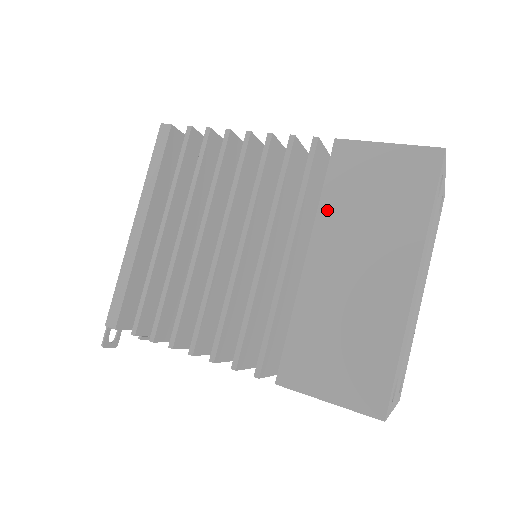
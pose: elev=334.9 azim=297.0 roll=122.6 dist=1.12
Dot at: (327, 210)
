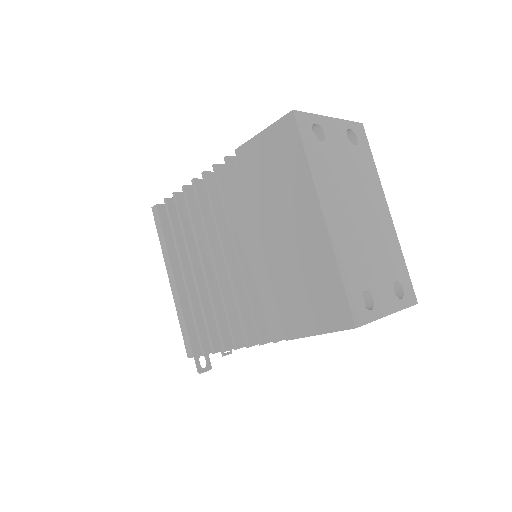
Dot at: (254, 202)
